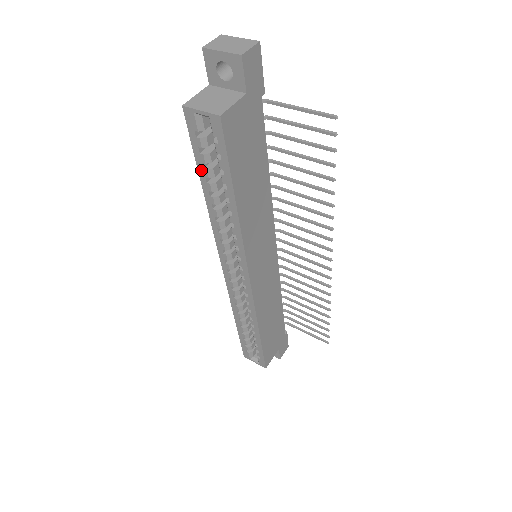
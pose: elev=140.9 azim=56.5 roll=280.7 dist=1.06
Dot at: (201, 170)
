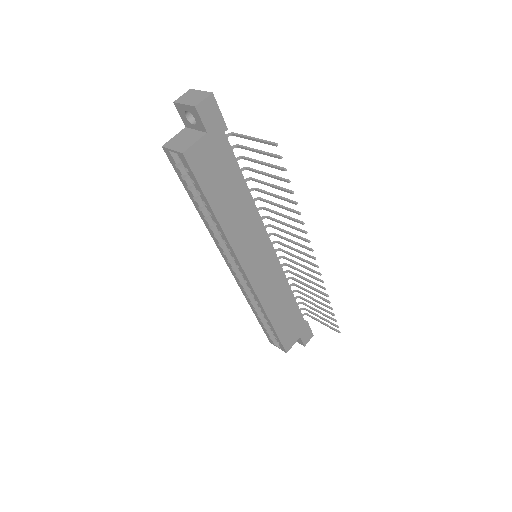
Dot at: (188, 191)
